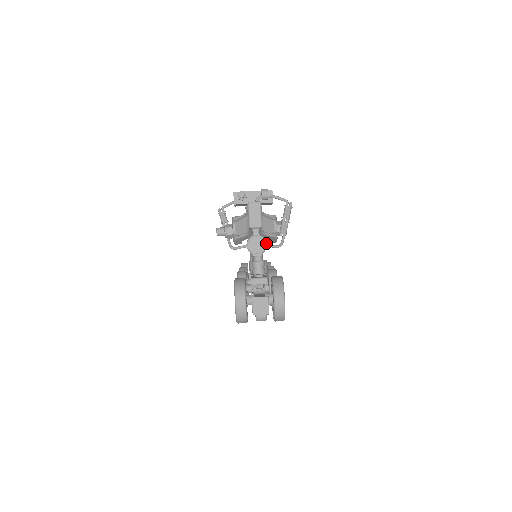
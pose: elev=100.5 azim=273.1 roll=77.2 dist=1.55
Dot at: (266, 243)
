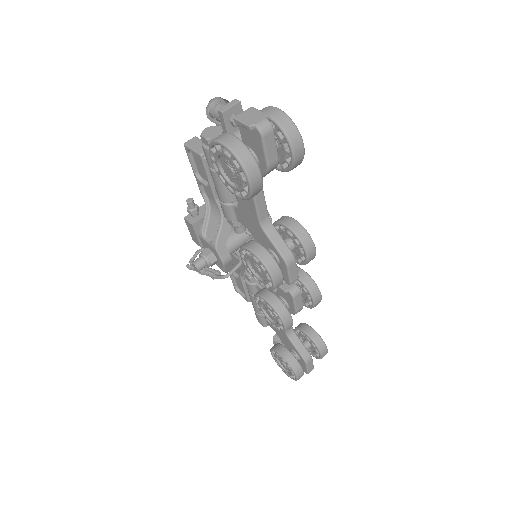
Dot at: occluded
